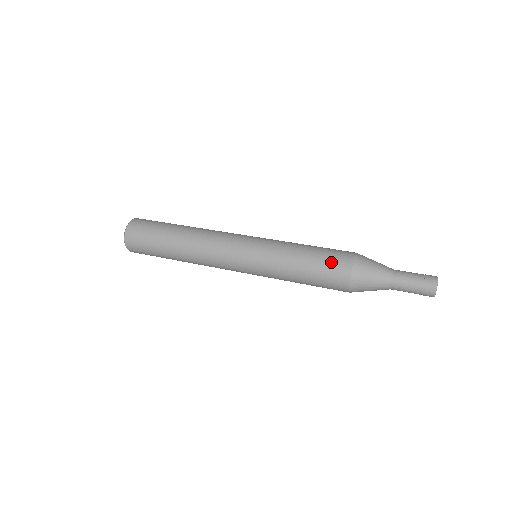
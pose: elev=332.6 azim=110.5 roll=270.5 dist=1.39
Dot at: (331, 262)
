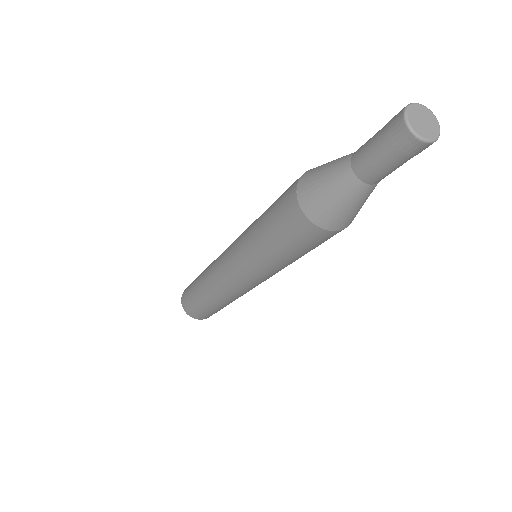
Dot at: occluded
